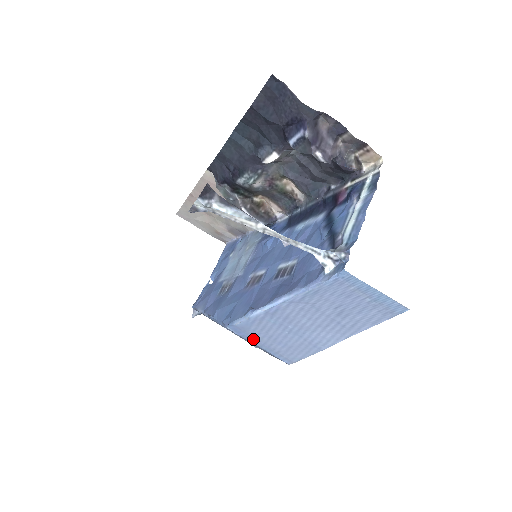
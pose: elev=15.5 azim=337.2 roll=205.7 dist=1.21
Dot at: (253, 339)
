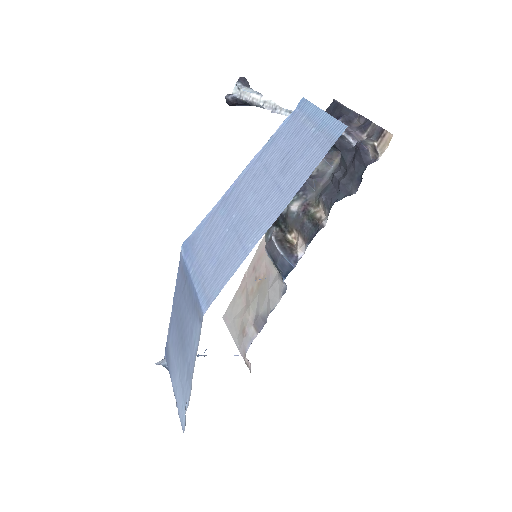
Dot at: (193, 261)
